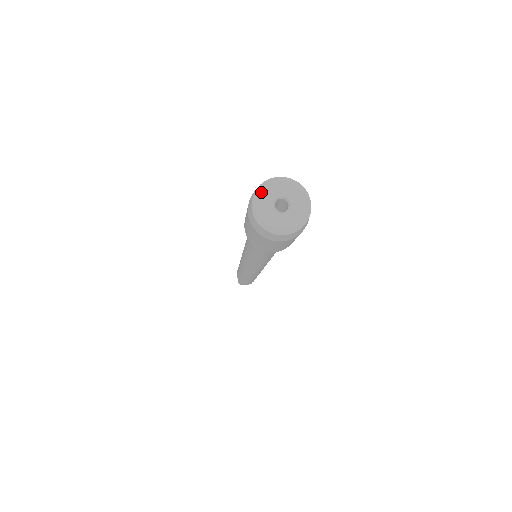
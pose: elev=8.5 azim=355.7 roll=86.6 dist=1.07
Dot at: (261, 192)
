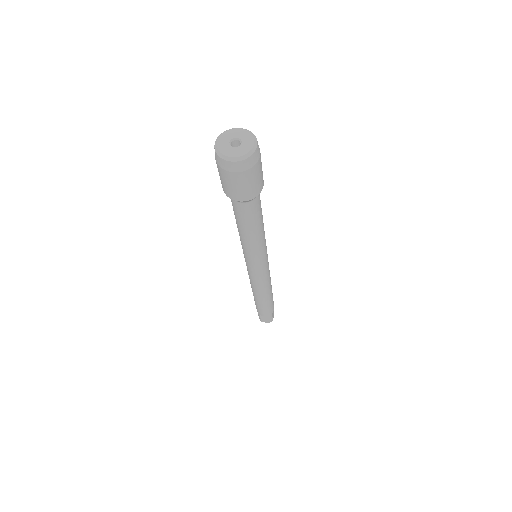
Dot at: (223, 134)
